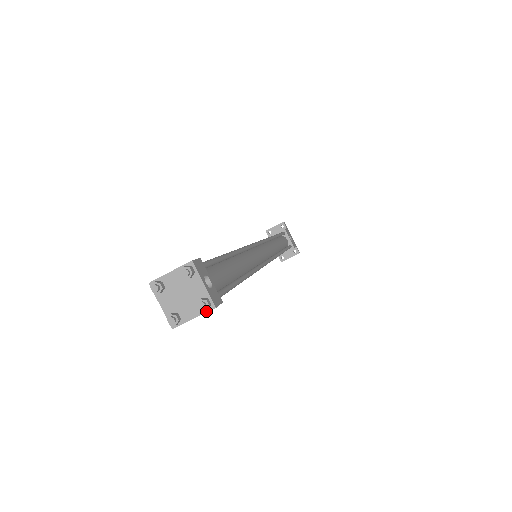
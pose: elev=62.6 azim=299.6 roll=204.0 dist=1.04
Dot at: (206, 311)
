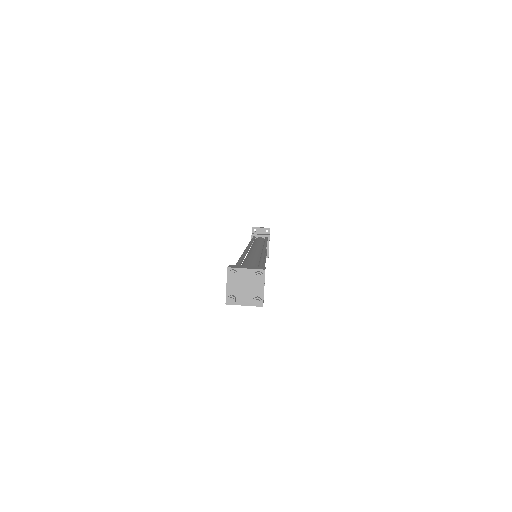
Dot at: (255, 305)
